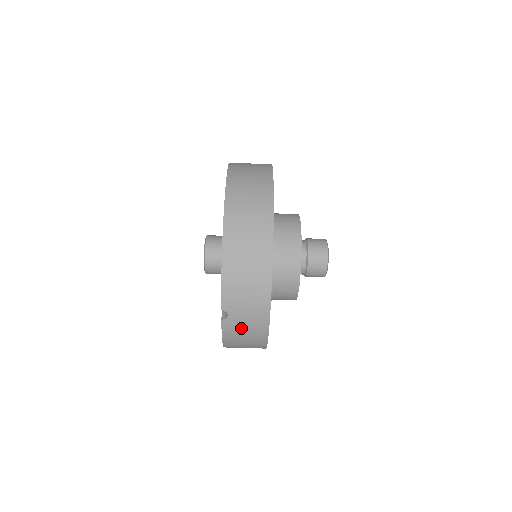
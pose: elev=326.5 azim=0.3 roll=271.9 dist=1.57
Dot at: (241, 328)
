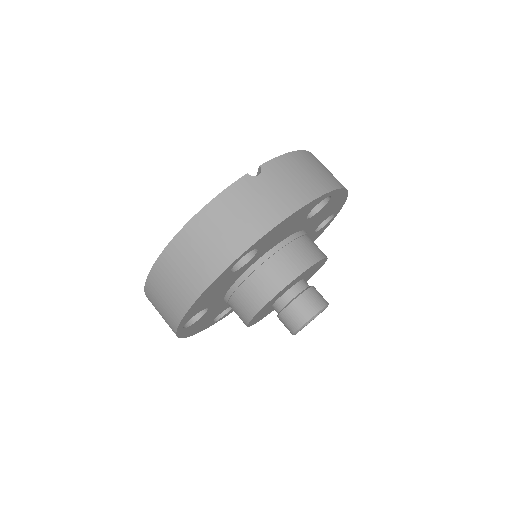
Dot at: (252, 200)
